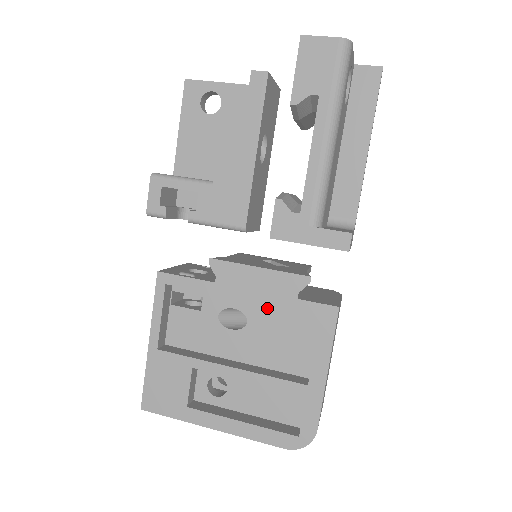
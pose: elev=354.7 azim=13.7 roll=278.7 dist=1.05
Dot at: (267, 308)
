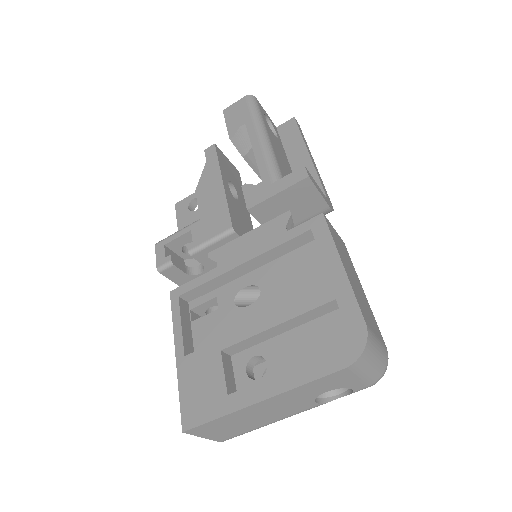
Dot at: (272, 267)
